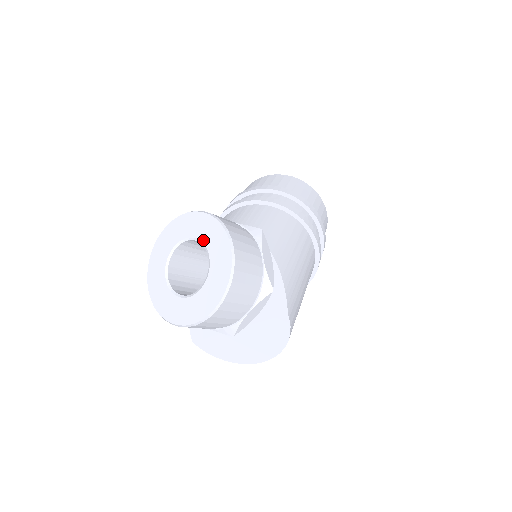
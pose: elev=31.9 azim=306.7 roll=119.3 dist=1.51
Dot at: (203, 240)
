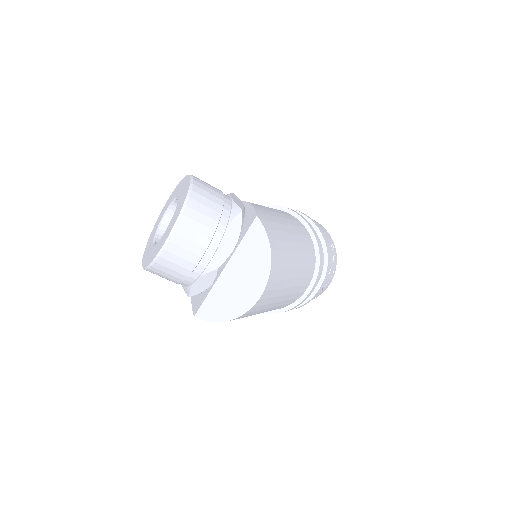
Dot at: (175, 196)
